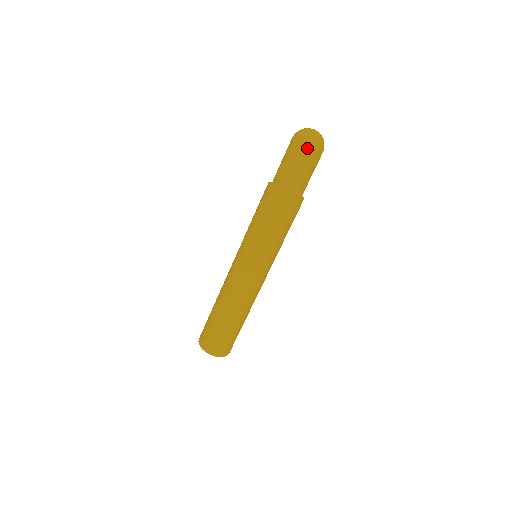
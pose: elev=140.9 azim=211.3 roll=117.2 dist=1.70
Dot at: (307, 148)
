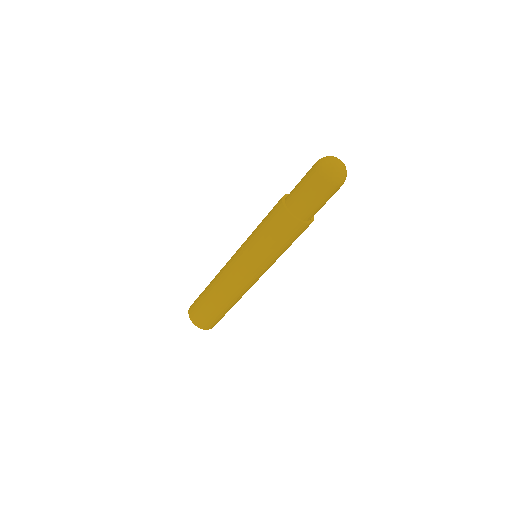
Dot at: (323, 178)
